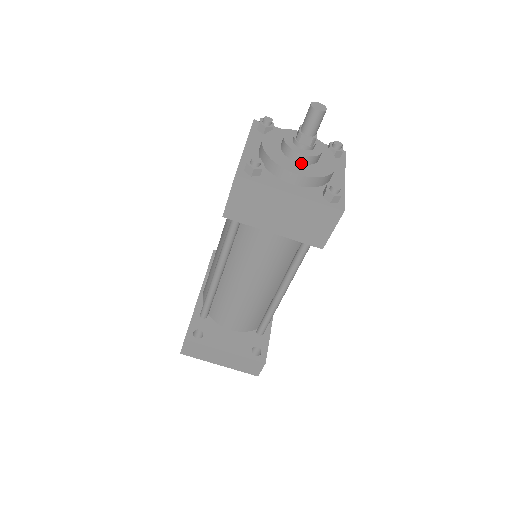
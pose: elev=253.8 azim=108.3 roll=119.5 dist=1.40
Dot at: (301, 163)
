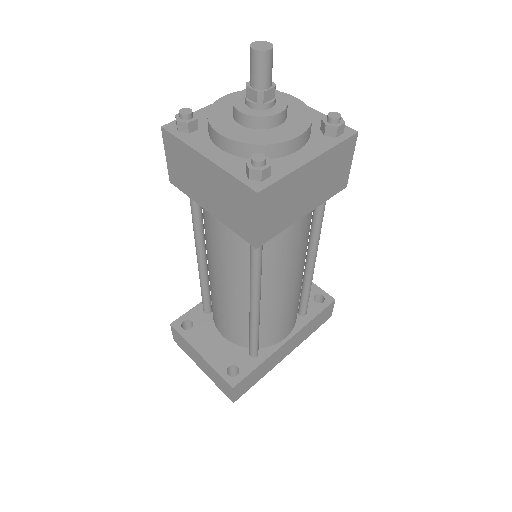
Dot at: (243, 125)
